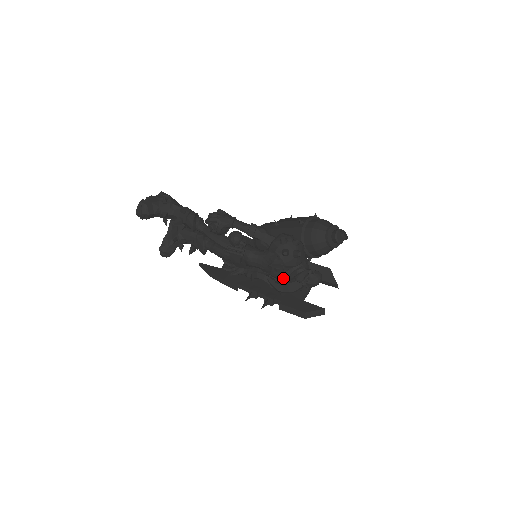
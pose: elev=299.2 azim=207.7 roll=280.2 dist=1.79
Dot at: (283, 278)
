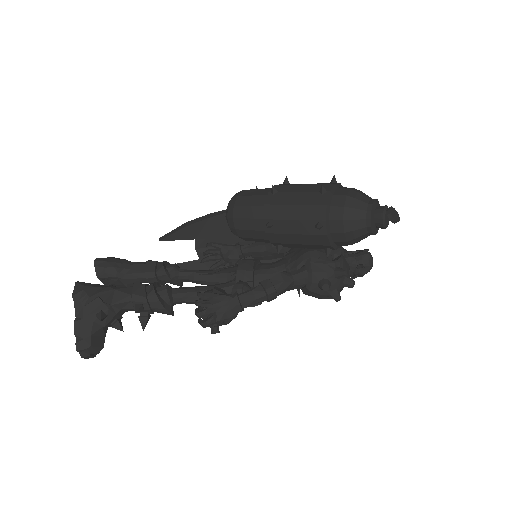
Dot at: occluded
